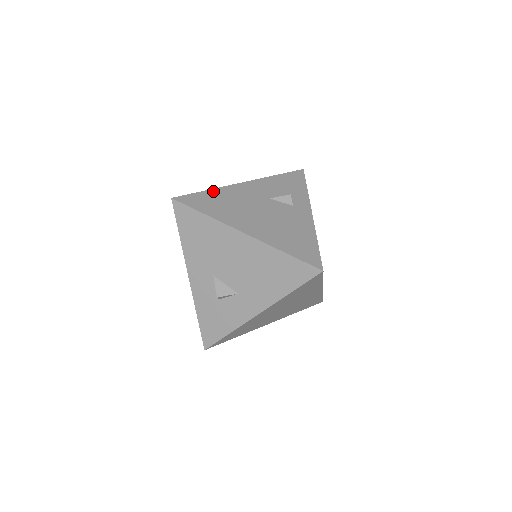
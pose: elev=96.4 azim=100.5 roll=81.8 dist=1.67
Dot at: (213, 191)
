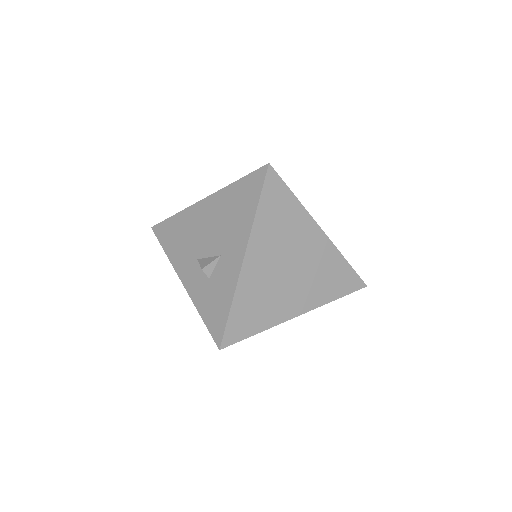
Dot at: occluded
